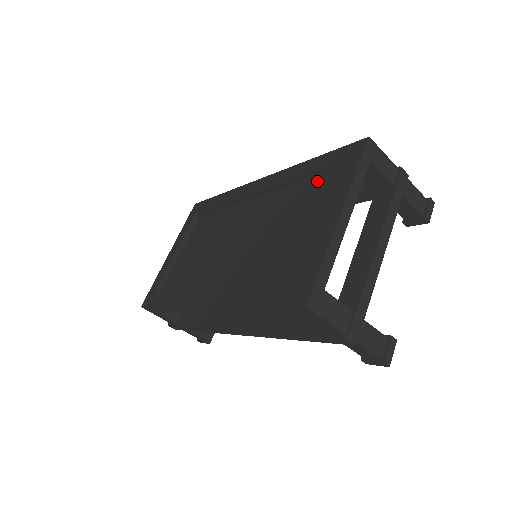
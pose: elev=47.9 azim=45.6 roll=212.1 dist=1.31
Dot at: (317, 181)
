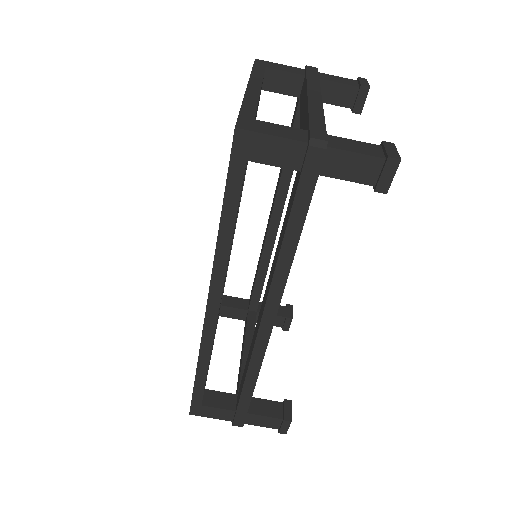
Dot at: occluded
